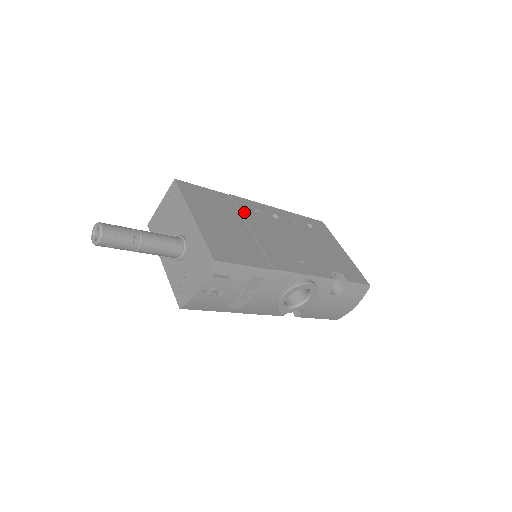
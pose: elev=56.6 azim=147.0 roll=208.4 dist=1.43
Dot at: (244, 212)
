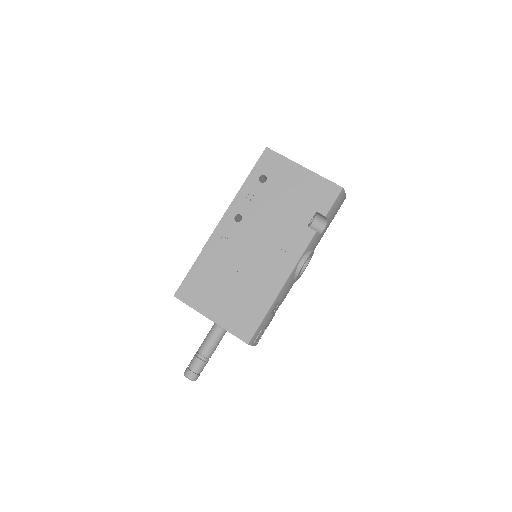
Dot at: (223, 257)
